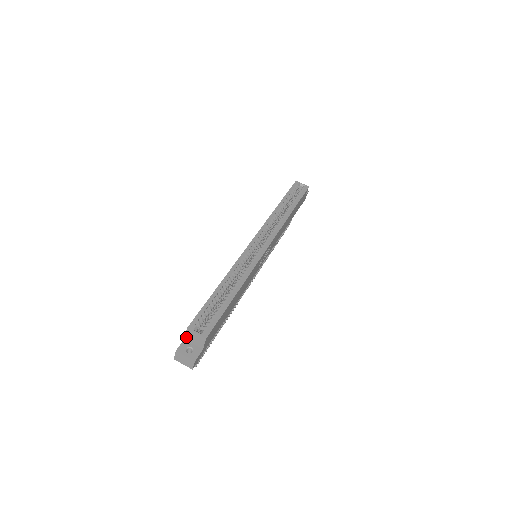
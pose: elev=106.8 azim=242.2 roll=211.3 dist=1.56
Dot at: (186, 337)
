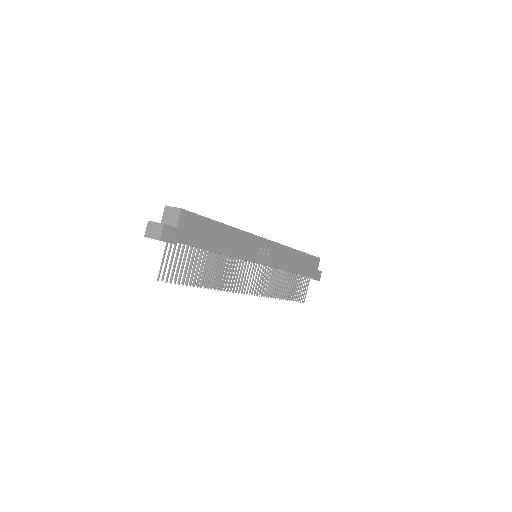
Dot at: (163, 220)
